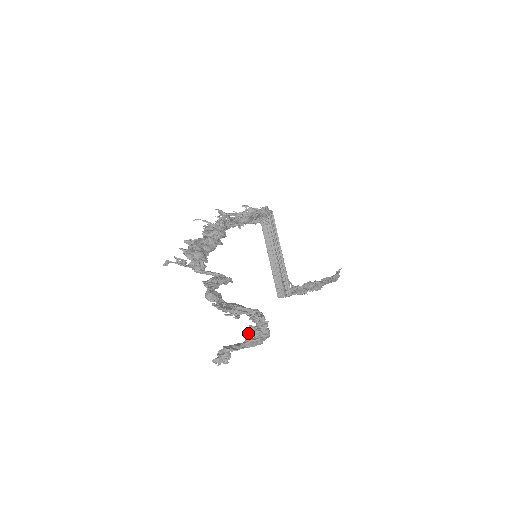
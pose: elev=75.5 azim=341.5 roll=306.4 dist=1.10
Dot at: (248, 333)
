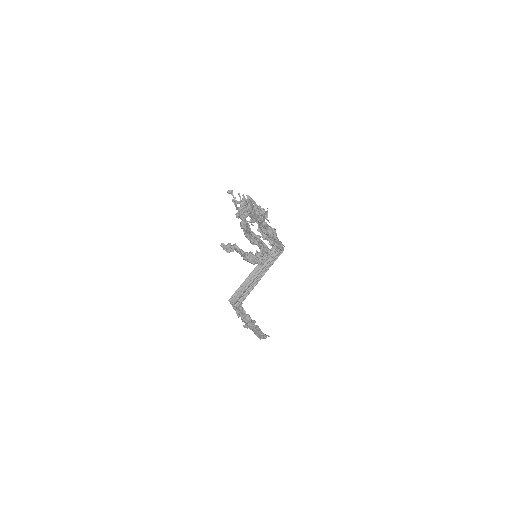
Dot at: occluded
